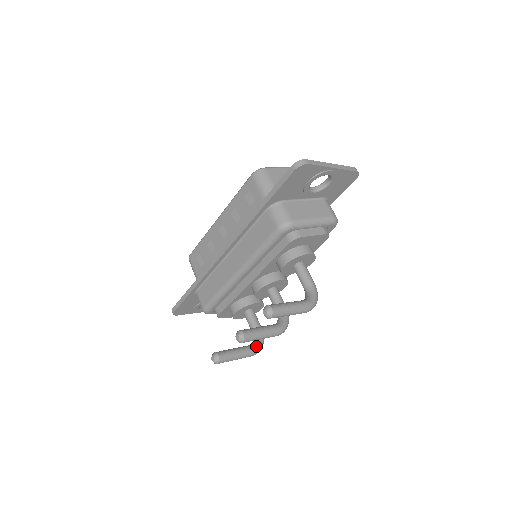
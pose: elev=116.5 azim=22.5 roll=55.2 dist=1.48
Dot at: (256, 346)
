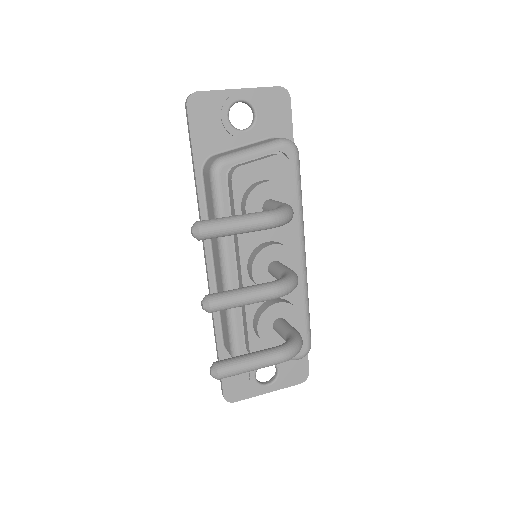
Dot at: (283, 345)
